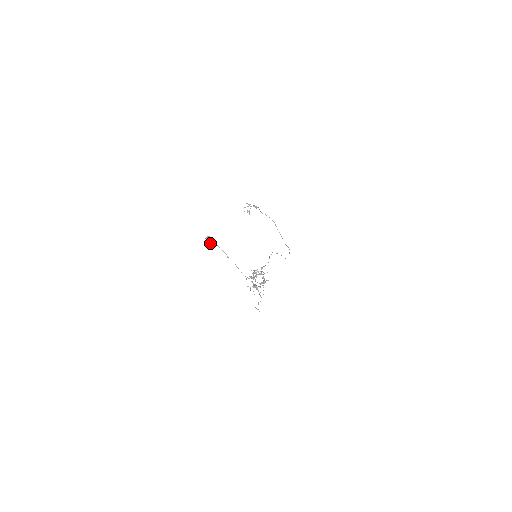
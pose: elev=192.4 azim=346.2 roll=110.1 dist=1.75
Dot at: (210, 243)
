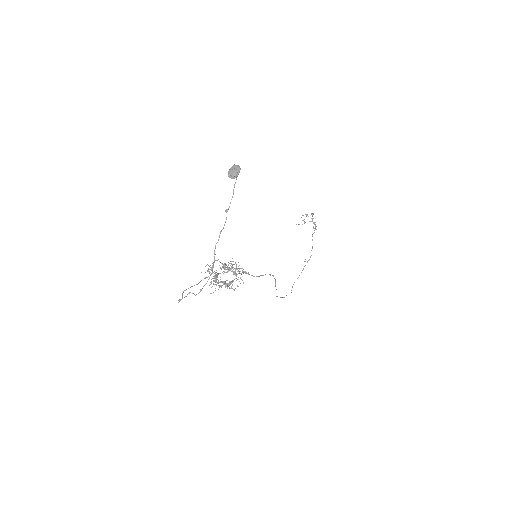
Dot at: (231, 174)
